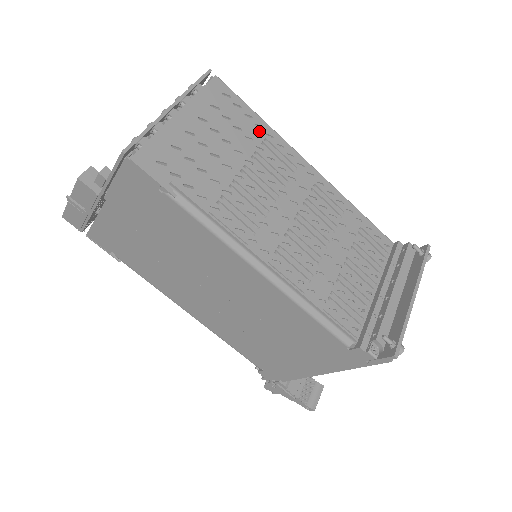
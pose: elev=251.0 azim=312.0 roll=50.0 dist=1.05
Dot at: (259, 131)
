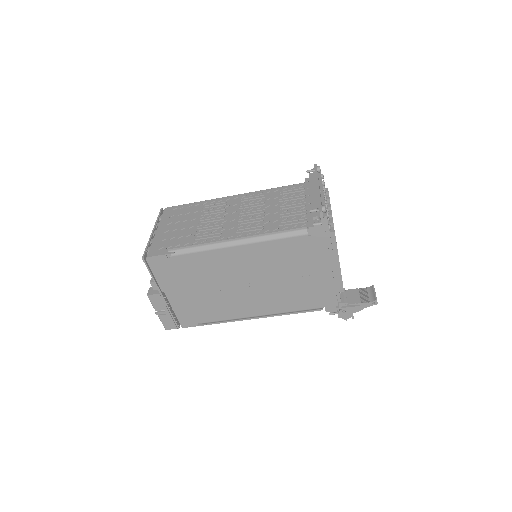
Dot at: (198, 206)
